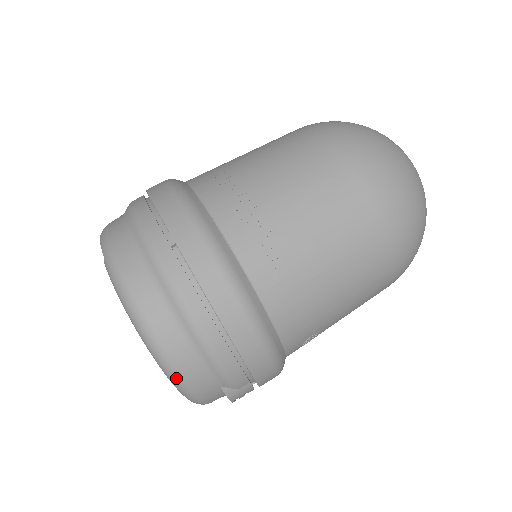
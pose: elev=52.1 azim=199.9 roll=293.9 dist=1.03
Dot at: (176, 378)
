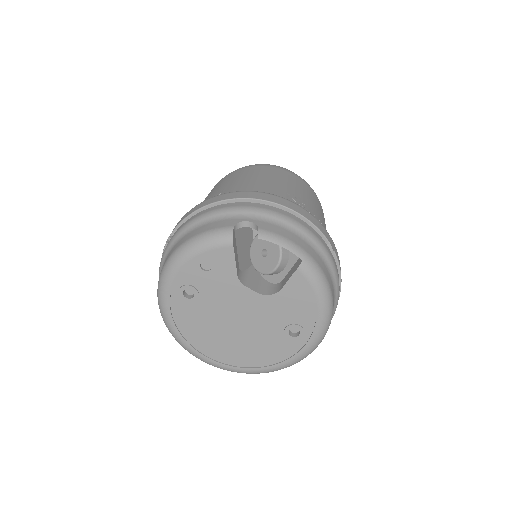
Dot at: occluded
